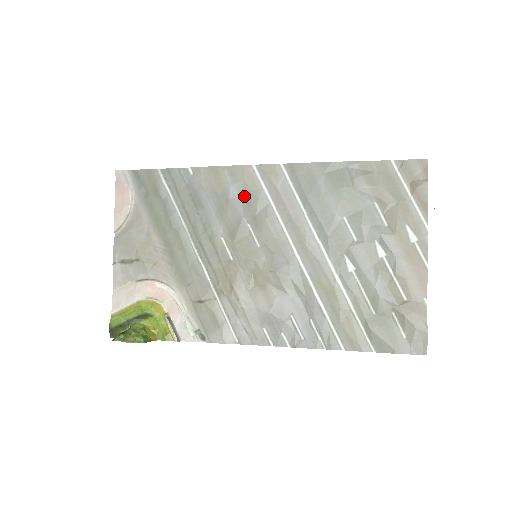
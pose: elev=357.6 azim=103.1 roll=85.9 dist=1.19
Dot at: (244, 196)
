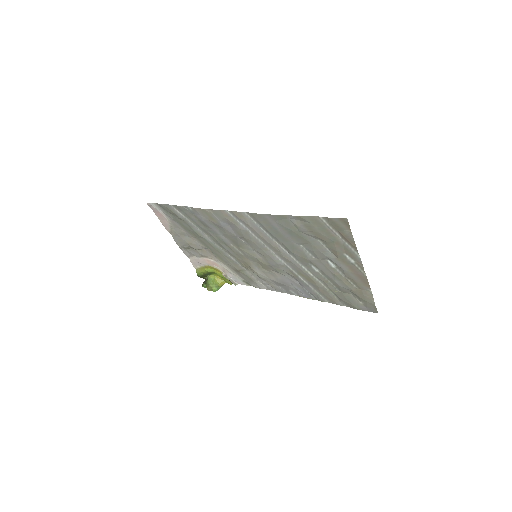
Dot at: (231, 226)
